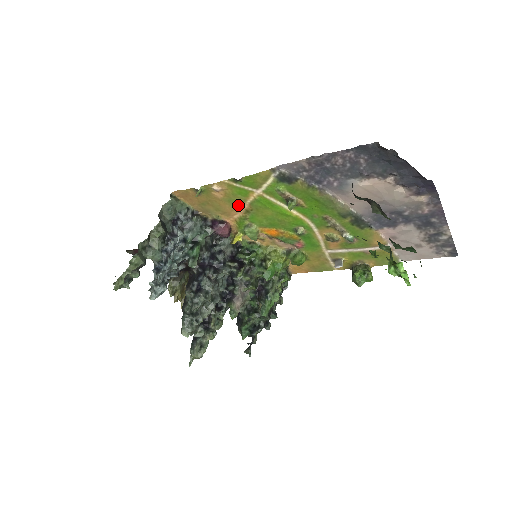
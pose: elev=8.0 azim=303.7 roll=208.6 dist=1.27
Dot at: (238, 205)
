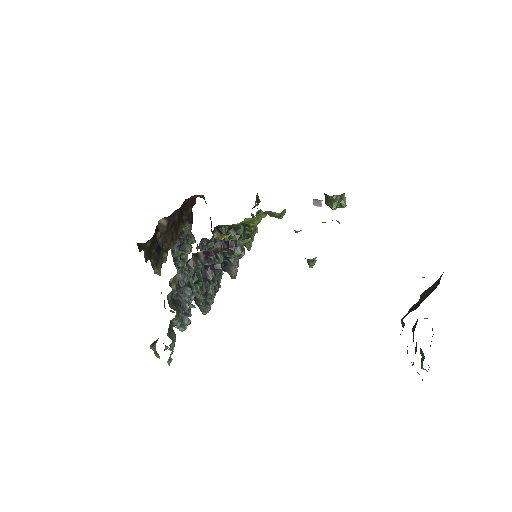
Dot at: occluded
